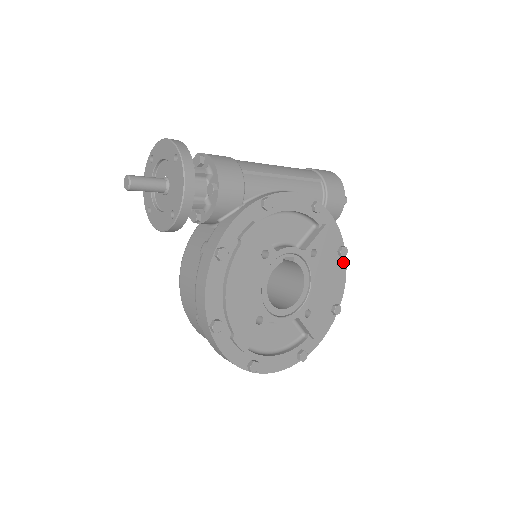
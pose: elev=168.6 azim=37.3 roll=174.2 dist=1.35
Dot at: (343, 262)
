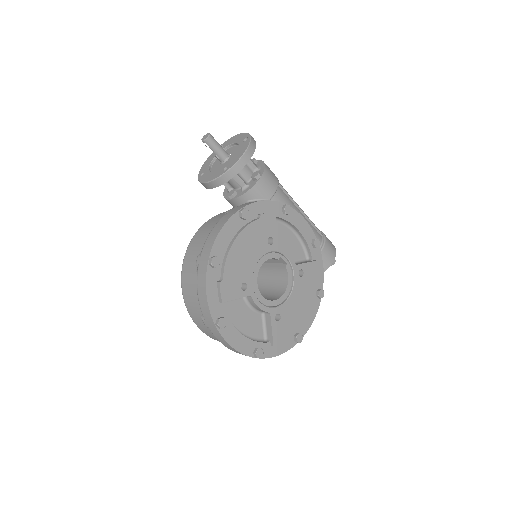
Dot at: (317, 304)
